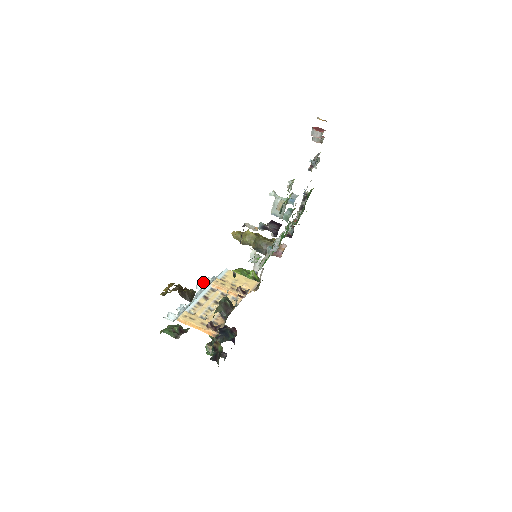
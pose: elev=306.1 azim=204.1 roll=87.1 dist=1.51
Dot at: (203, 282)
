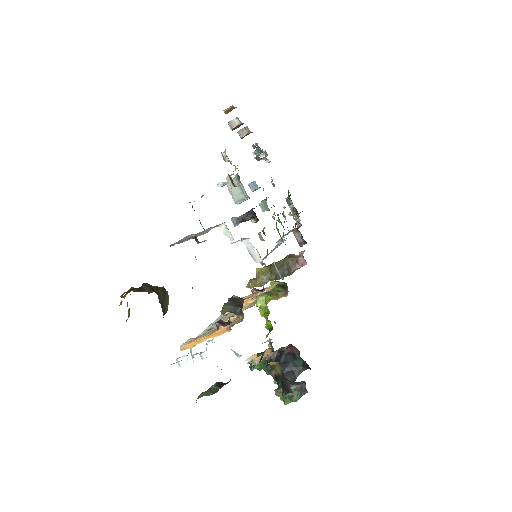
Dot at: occluded
